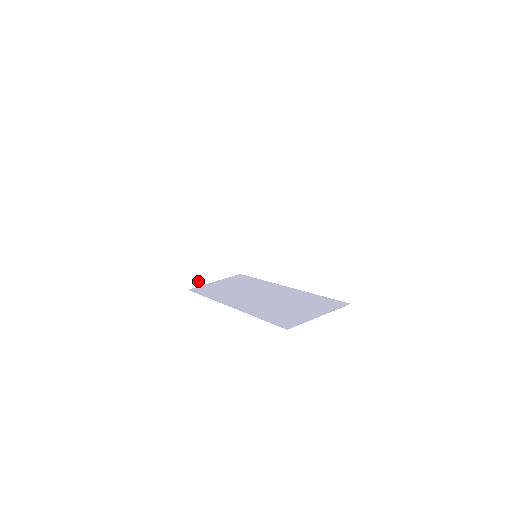
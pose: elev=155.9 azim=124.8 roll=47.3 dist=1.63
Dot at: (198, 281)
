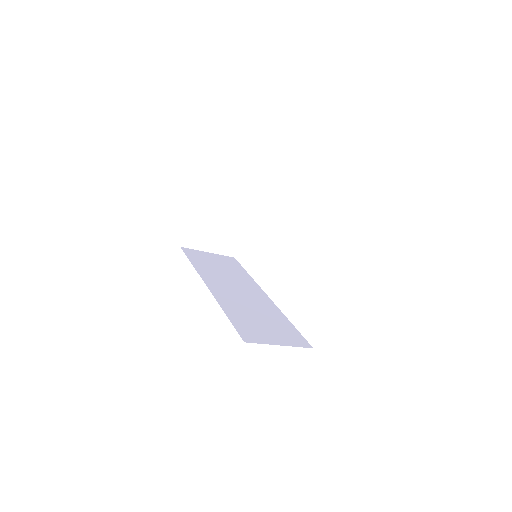
Dot at: (194, 244)
